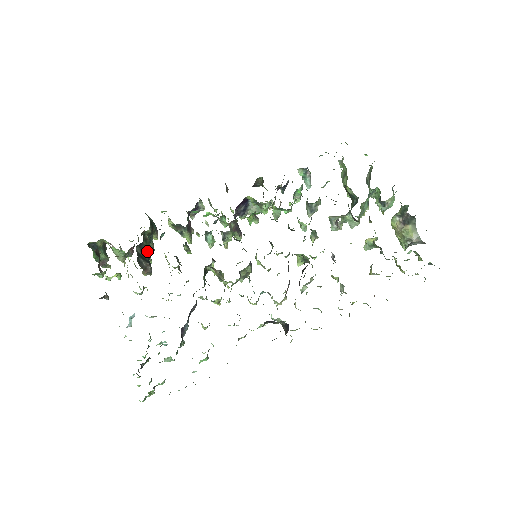
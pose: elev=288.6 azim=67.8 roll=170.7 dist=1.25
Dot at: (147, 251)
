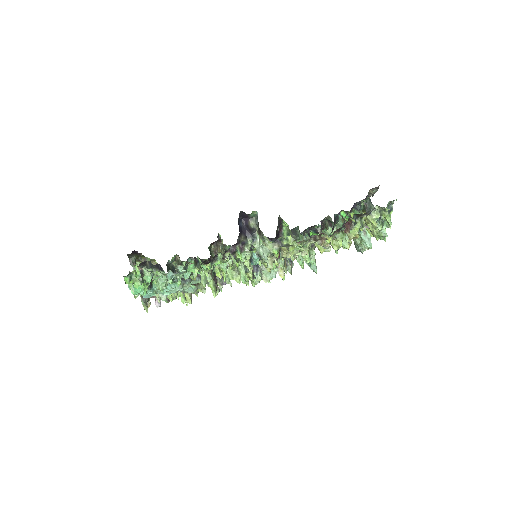
Dot at: occluded
